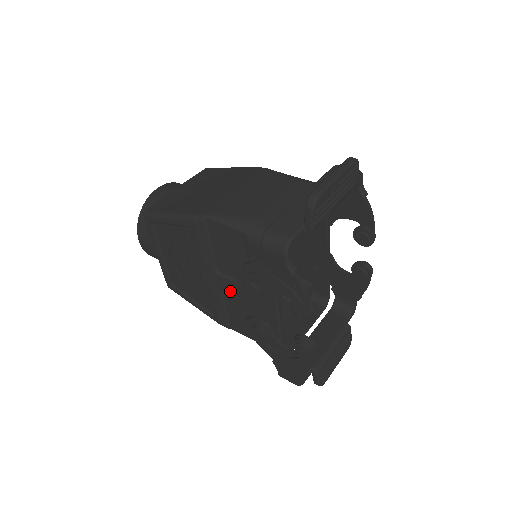
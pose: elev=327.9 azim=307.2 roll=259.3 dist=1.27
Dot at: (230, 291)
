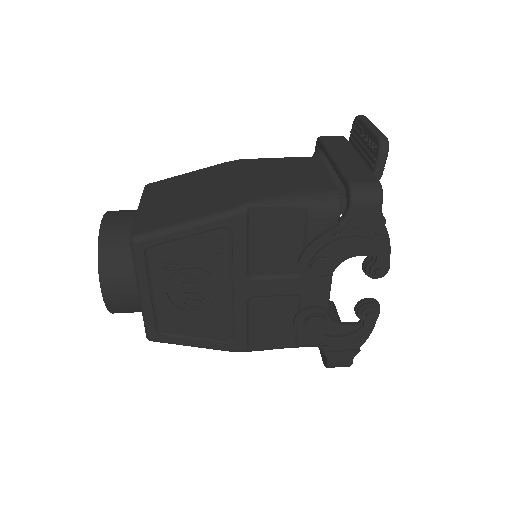
Dot at: (265, 295)
